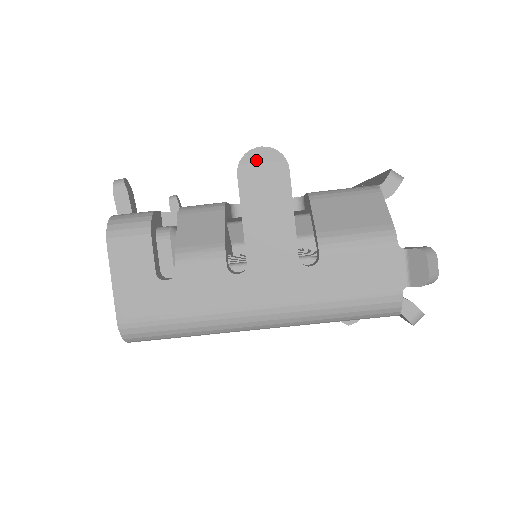
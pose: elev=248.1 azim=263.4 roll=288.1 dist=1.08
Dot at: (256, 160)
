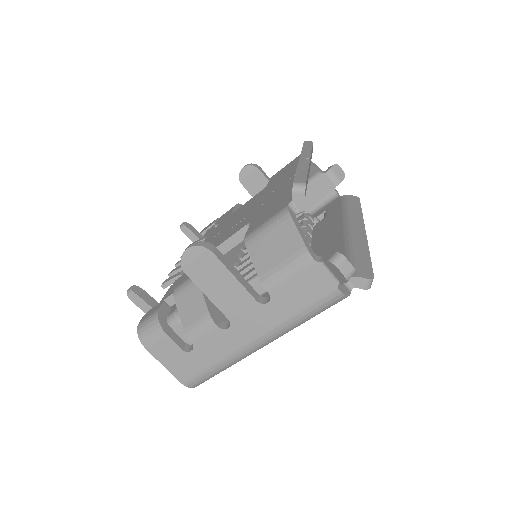
Dot at: (190, 259)
